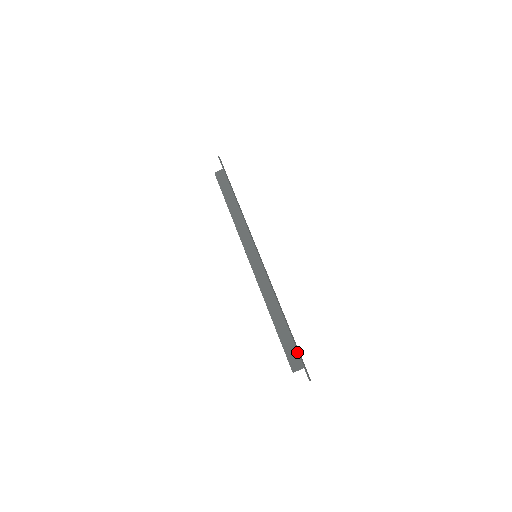
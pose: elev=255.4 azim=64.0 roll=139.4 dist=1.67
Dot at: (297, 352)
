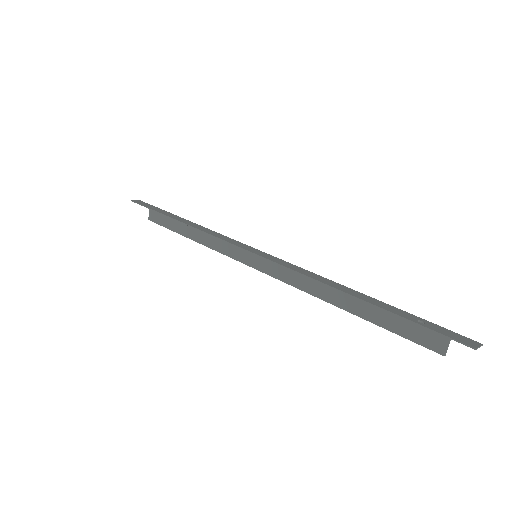
Dot at: occluded
